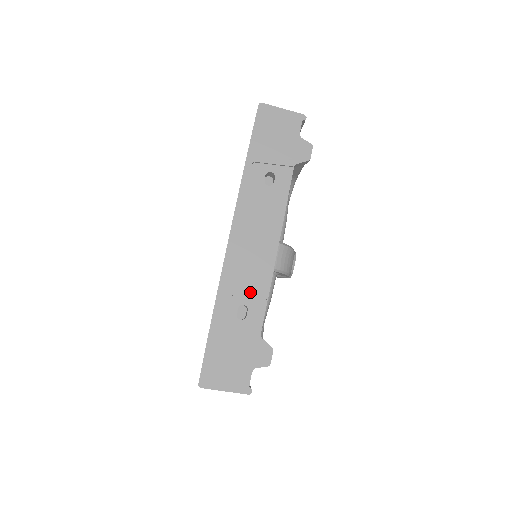
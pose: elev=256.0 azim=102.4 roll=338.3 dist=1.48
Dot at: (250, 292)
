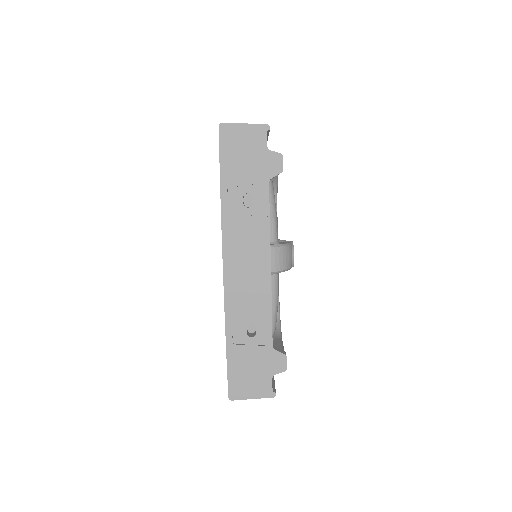
Dot at: (254, 312)
